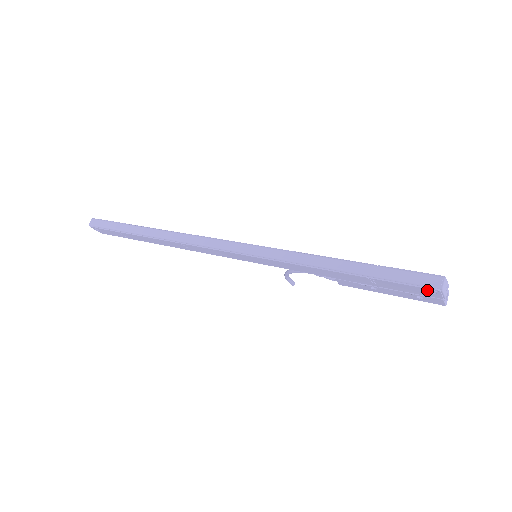
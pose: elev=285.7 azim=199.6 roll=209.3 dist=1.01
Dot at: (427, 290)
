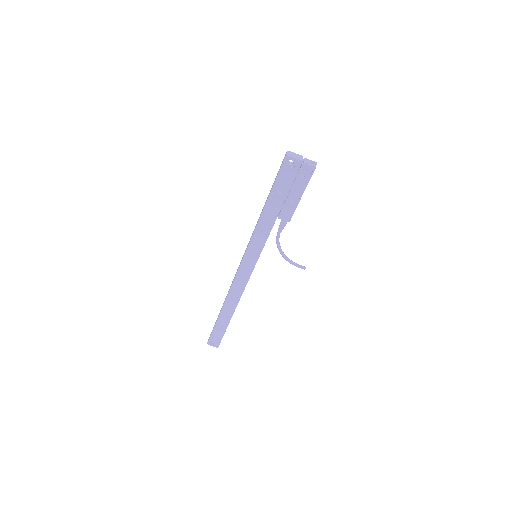
Dot at: (287, 164)
